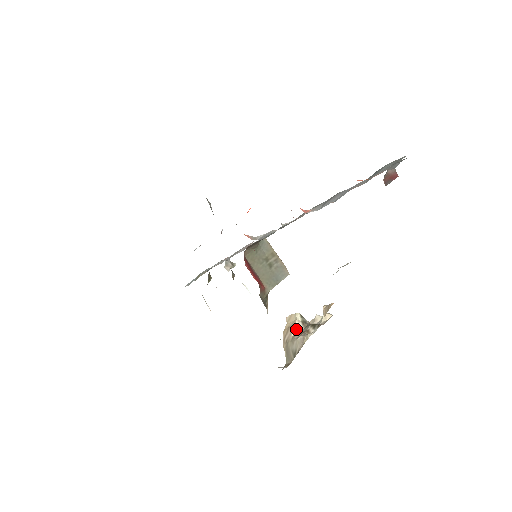
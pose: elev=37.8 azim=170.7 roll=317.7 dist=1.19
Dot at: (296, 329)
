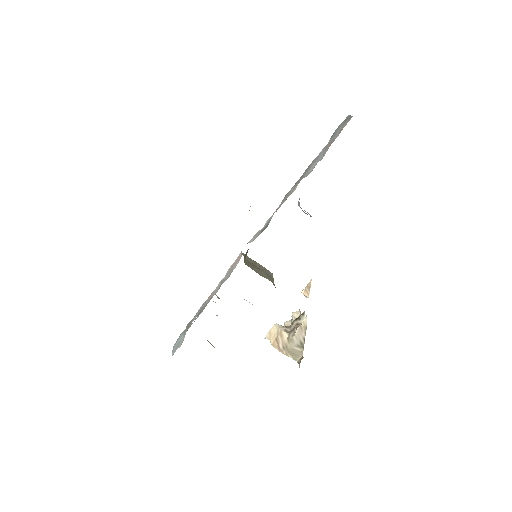
Dot at: (285, 332)
